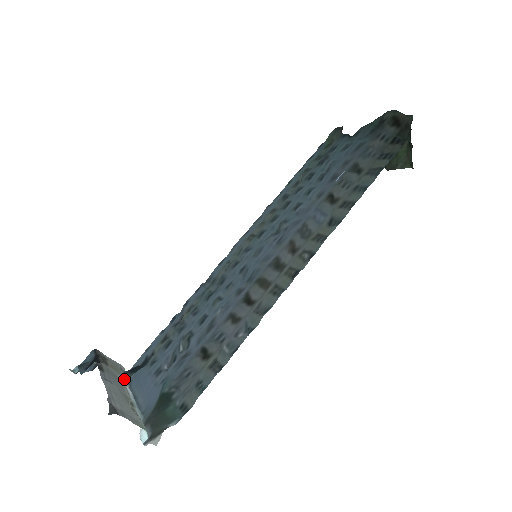
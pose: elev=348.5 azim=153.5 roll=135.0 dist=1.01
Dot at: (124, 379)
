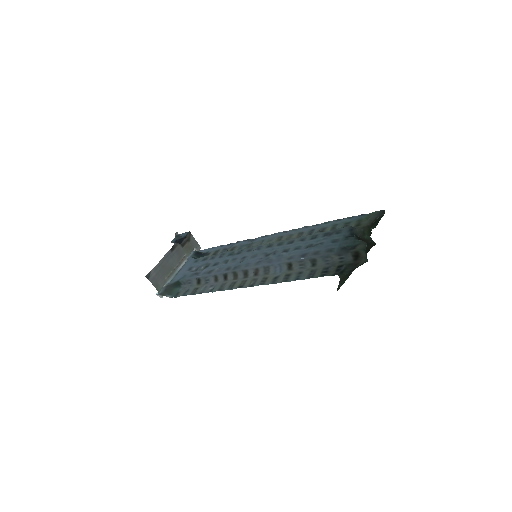
Dot at: (190, 255)
